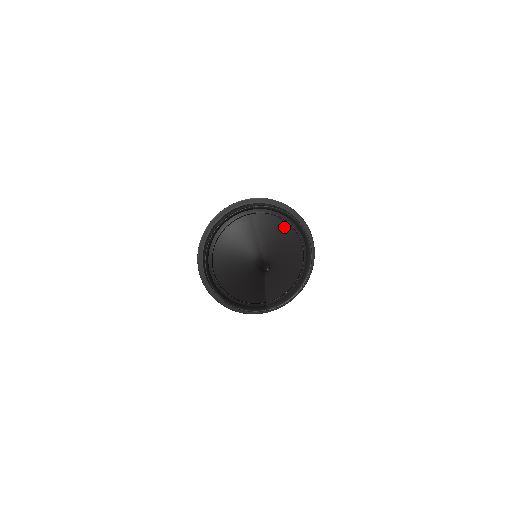
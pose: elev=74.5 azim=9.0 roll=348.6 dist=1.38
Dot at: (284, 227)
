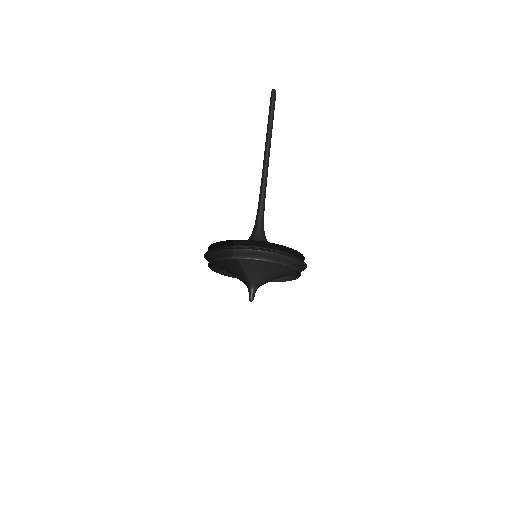
Dot at: (268, 263)
